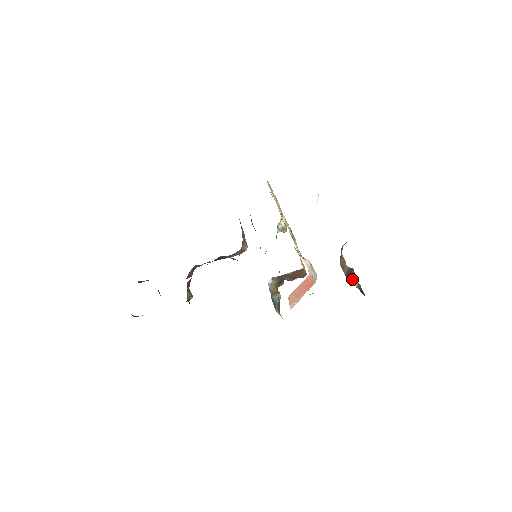
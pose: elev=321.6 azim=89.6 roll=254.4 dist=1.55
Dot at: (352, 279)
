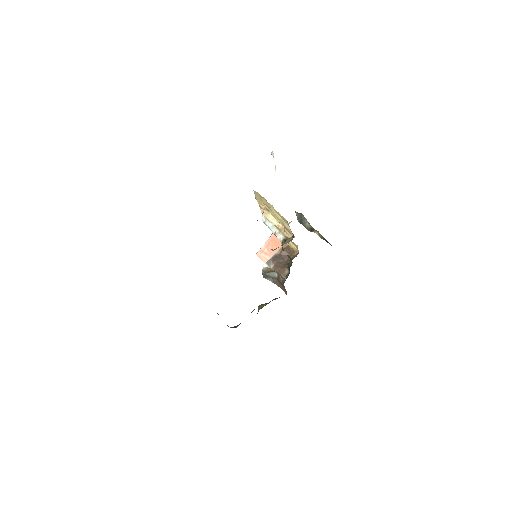
Dot at: (308, 226)
